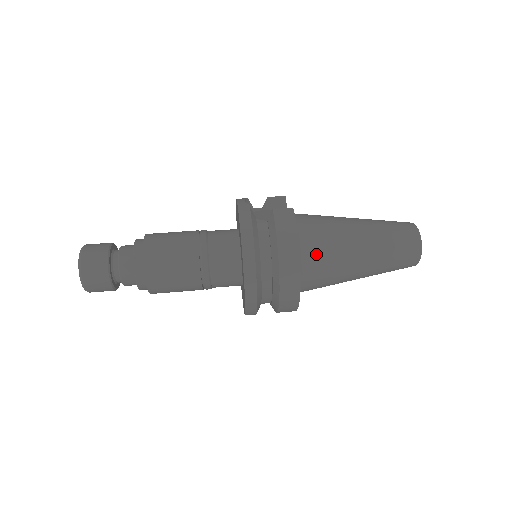
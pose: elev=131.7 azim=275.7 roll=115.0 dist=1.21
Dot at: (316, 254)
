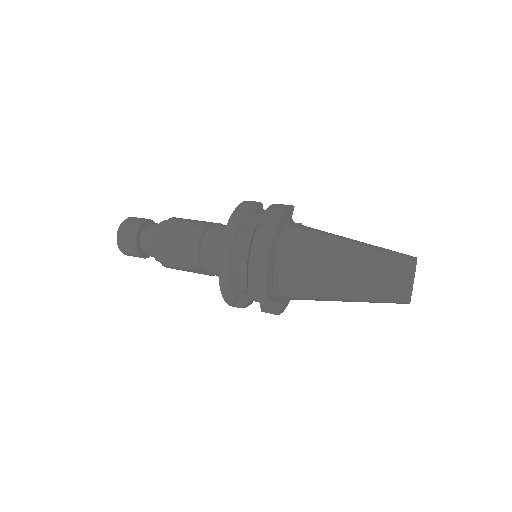
Dot at: (300, 238)
